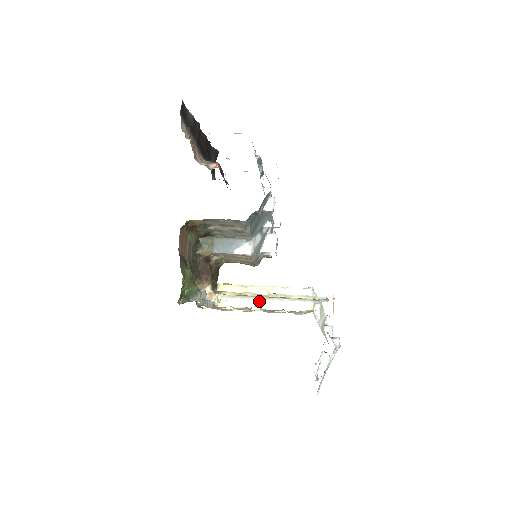
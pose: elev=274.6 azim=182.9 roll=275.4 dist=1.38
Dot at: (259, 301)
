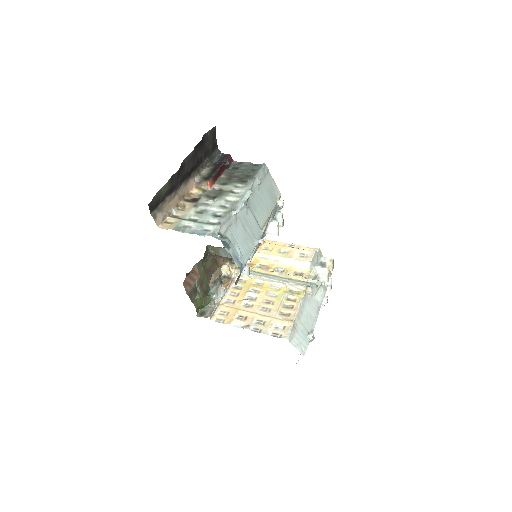
Dot at: (265, 279)
